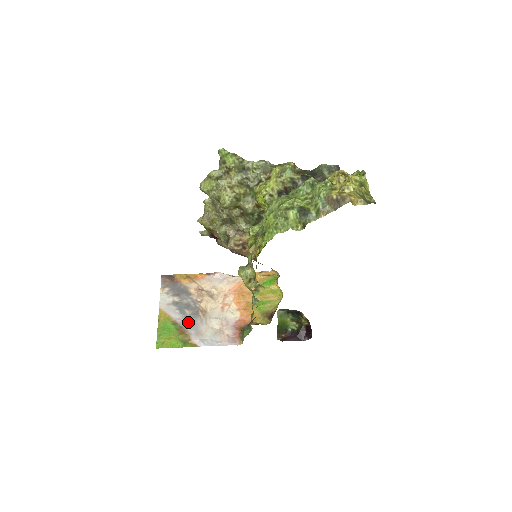
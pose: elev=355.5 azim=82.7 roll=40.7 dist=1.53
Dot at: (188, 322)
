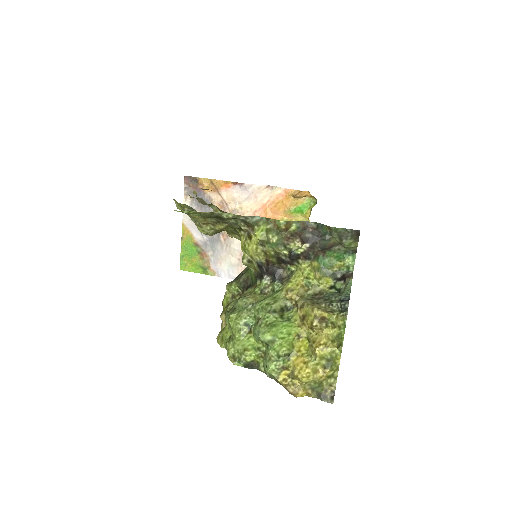
Dot at: (209, 246)
